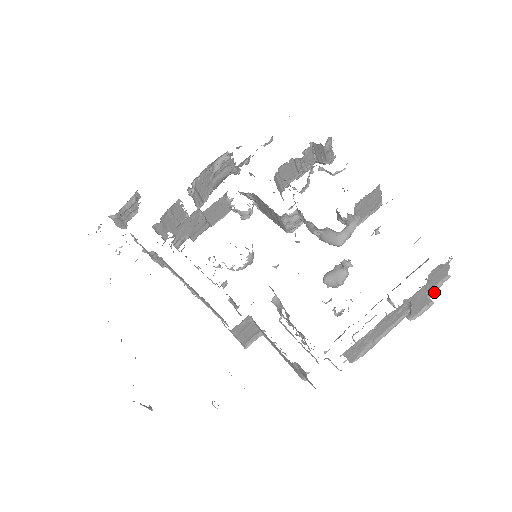
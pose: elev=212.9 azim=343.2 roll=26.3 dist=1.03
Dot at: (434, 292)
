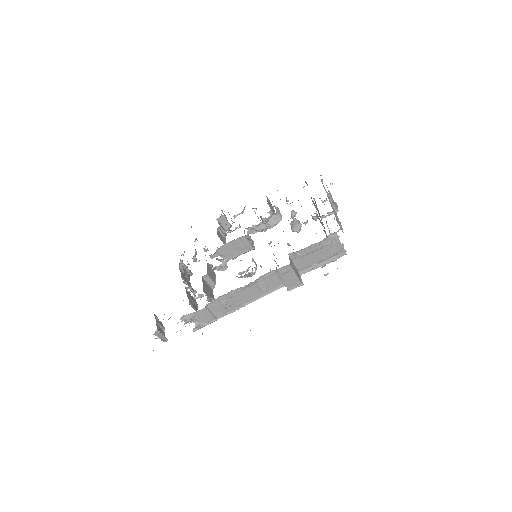
Dot at: occluded
